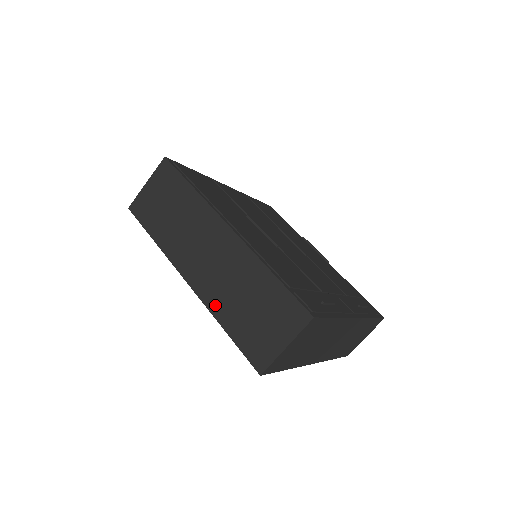
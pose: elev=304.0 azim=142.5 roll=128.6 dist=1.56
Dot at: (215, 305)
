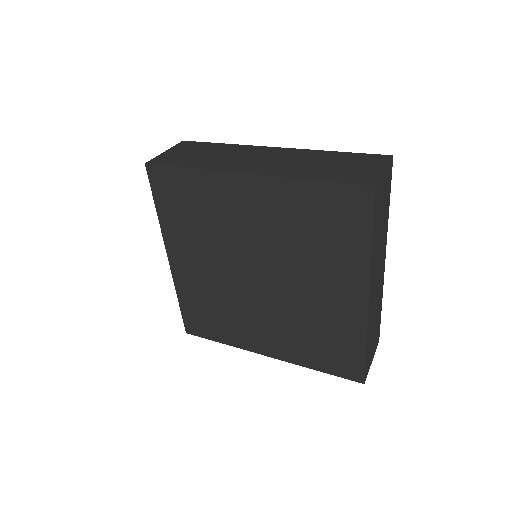
Dot at: (291, 174)
